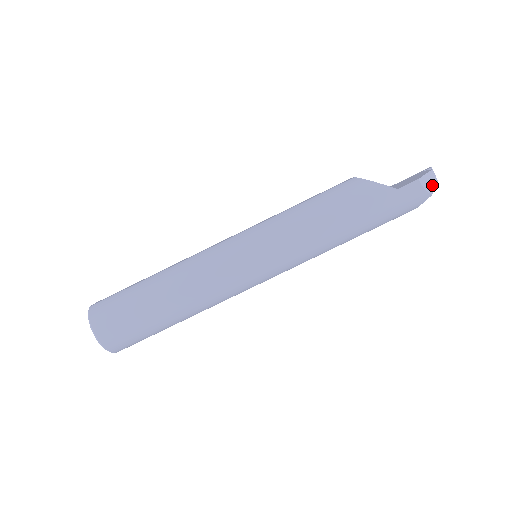
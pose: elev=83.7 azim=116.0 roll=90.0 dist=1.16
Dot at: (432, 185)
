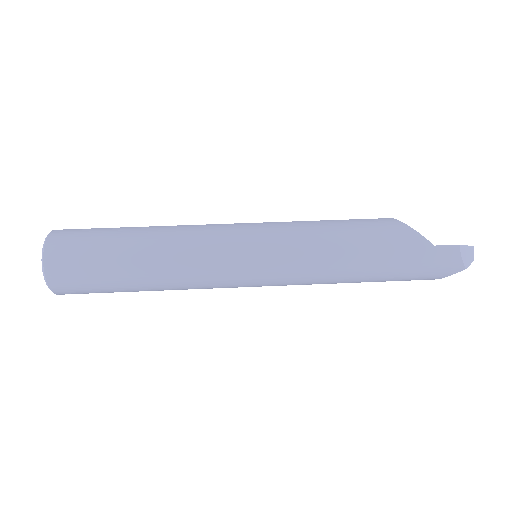
Dot at: (469, 260)
